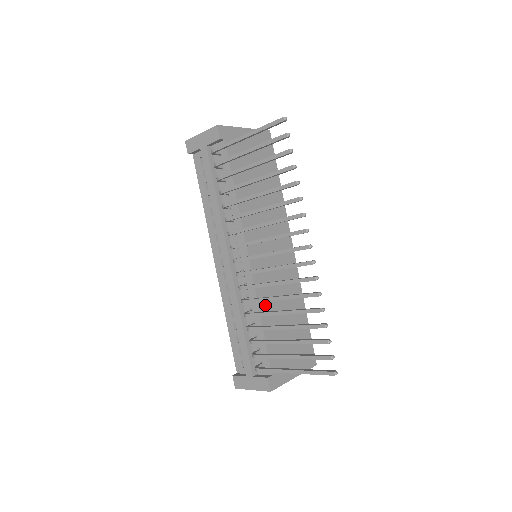
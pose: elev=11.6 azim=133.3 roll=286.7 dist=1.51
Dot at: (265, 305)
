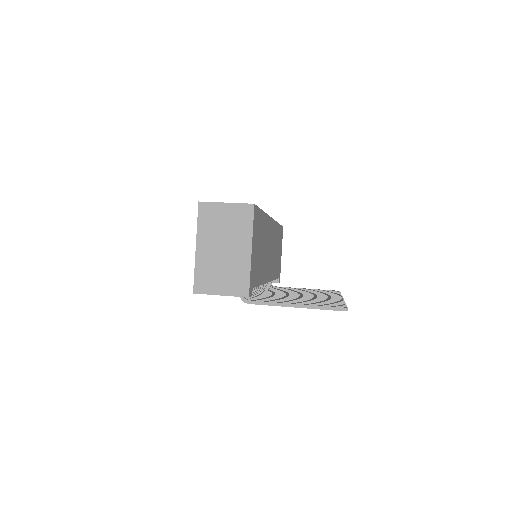
Dot at: (274, 272)
